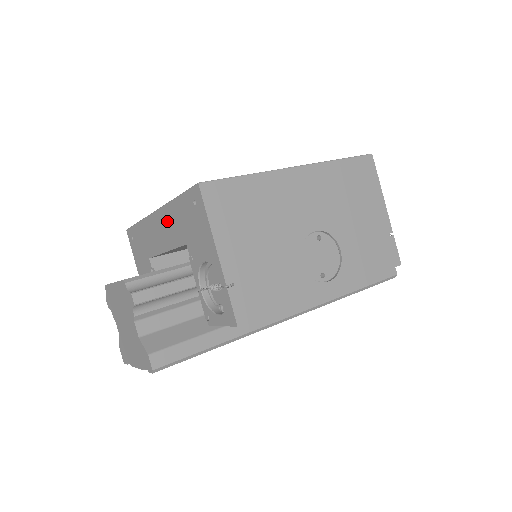
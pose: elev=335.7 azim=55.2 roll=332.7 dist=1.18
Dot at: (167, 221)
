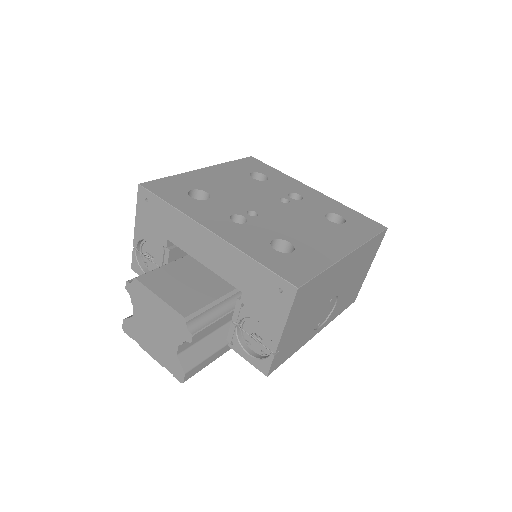
Dot at: (226, 256)
